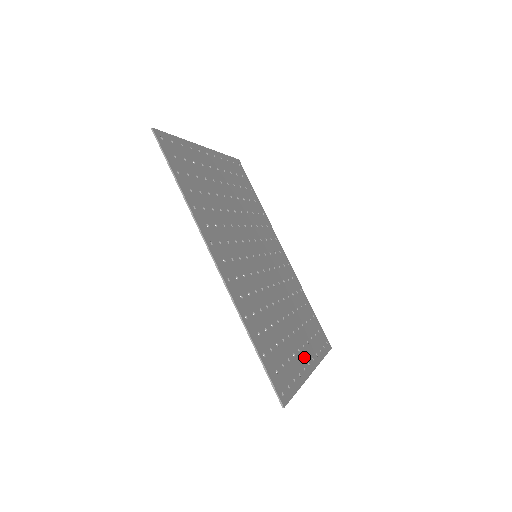
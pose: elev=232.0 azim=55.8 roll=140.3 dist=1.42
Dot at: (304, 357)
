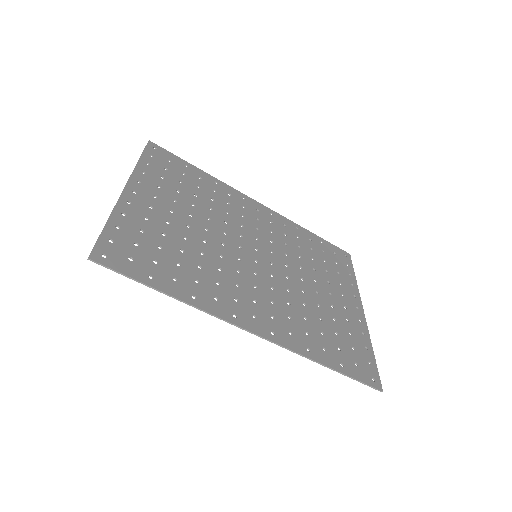
Dot at: (351, 307)
